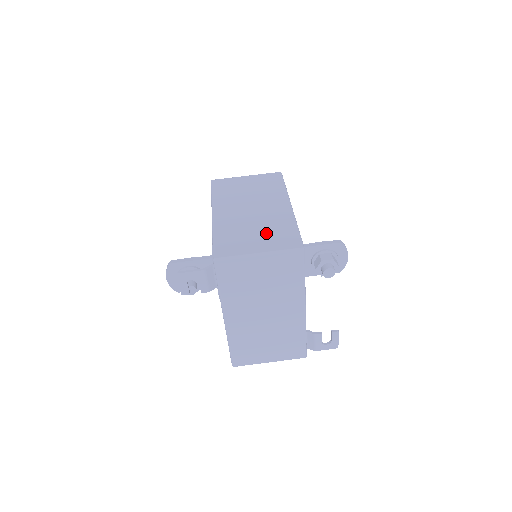
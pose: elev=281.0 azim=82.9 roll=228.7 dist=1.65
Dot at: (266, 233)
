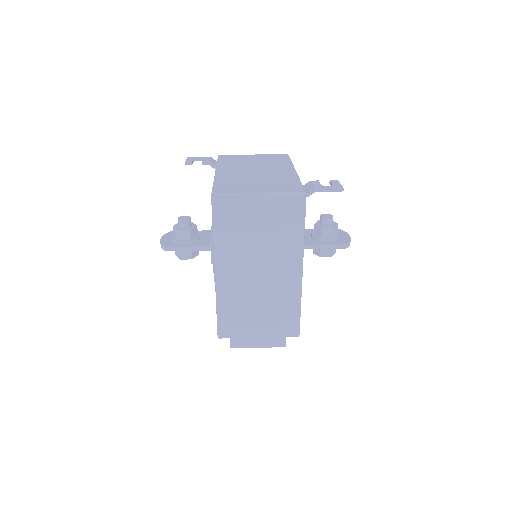
Dot at: occluded
